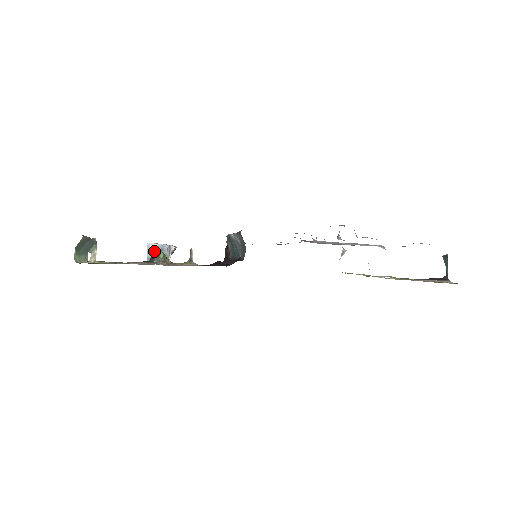
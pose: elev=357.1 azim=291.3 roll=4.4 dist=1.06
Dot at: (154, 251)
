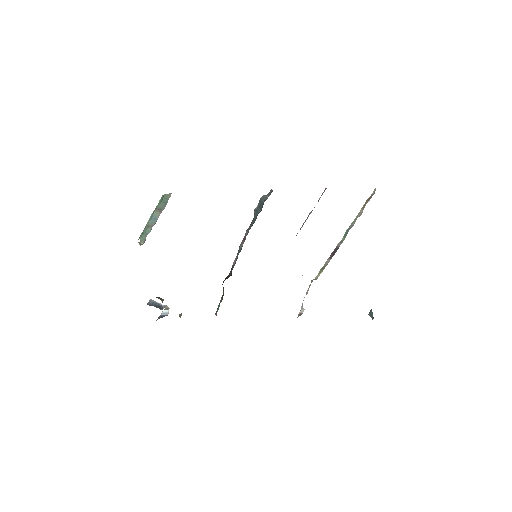
Dot at: (153, 304)
